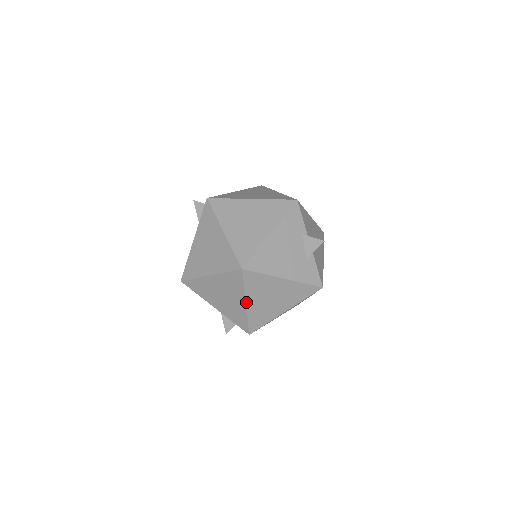
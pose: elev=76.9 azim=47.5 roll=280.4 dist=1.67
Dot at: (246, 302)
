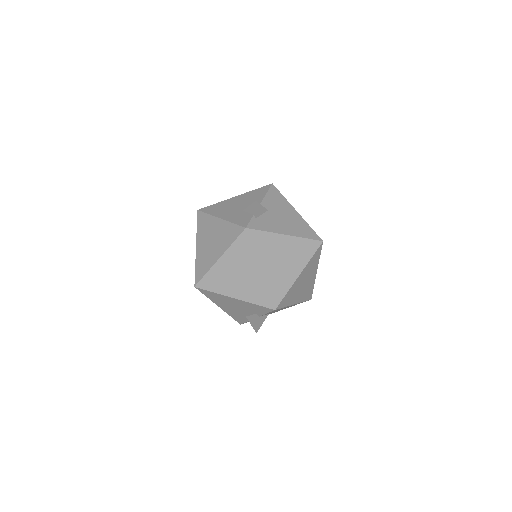
Dot at: occluded
